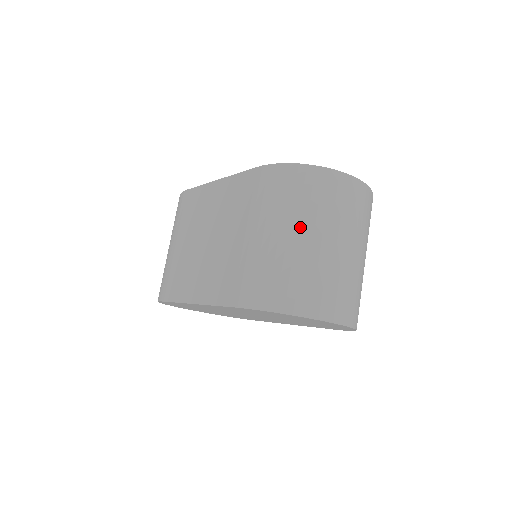
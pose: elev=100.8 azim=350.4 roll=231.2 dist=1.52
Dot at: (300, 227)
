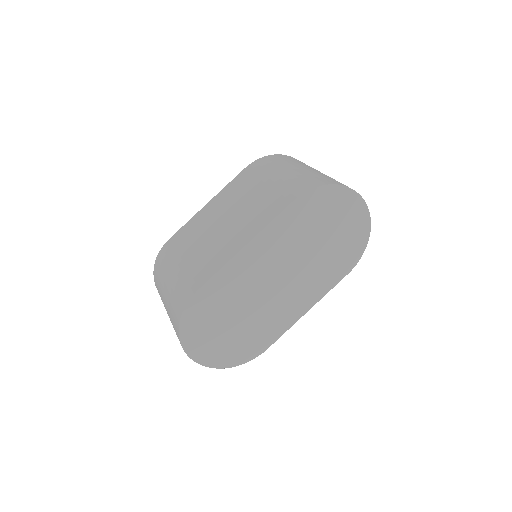
Dot at: (302, 166)
